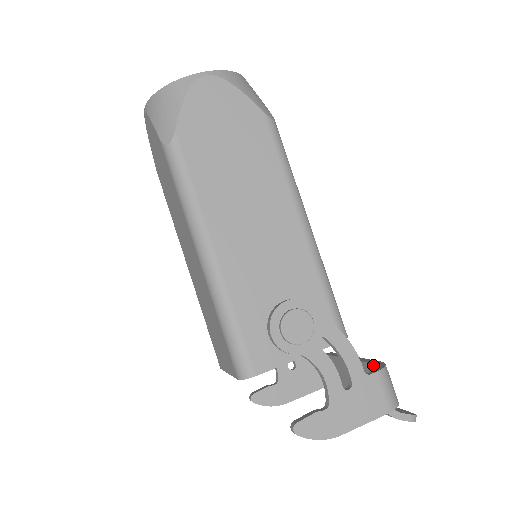
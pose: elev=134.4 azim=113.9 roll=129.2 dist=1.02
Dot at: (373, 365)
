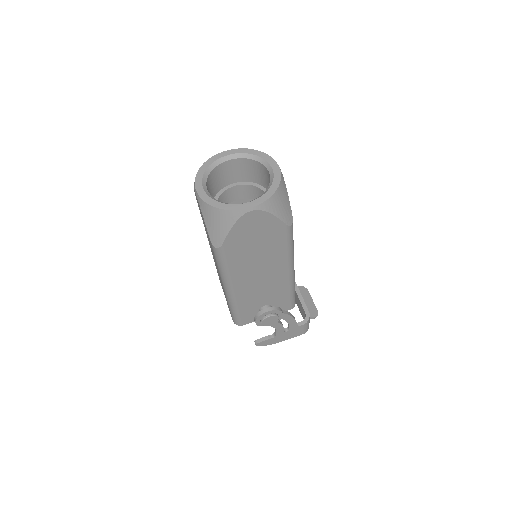
Dot at: (304, 310)
